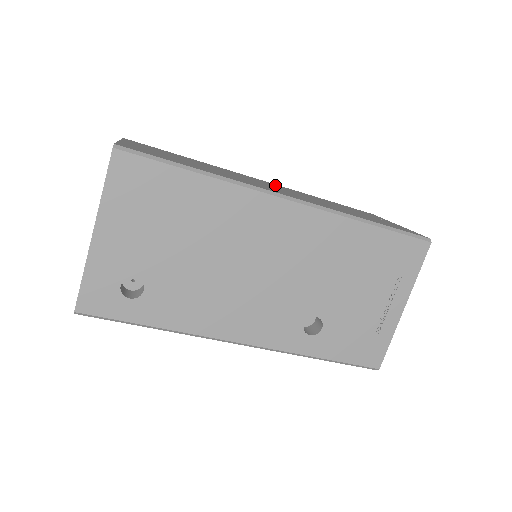
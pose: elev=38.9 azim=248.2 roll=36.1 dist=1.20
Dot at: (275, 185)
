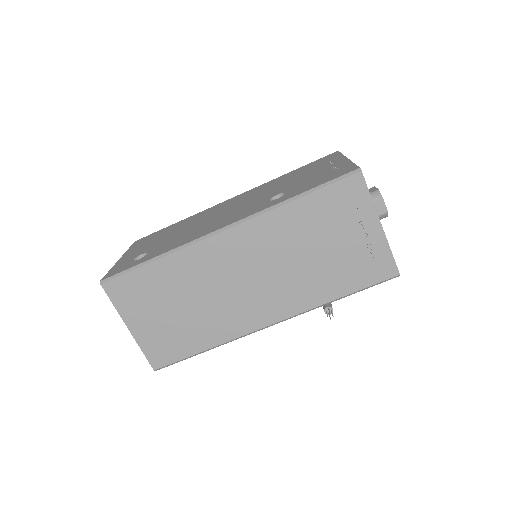
Dot at: occluded
